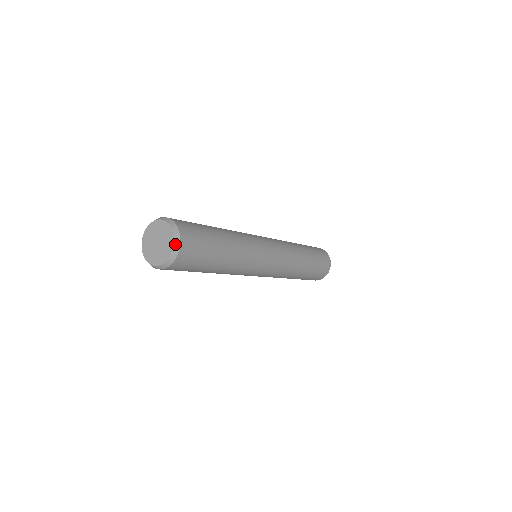
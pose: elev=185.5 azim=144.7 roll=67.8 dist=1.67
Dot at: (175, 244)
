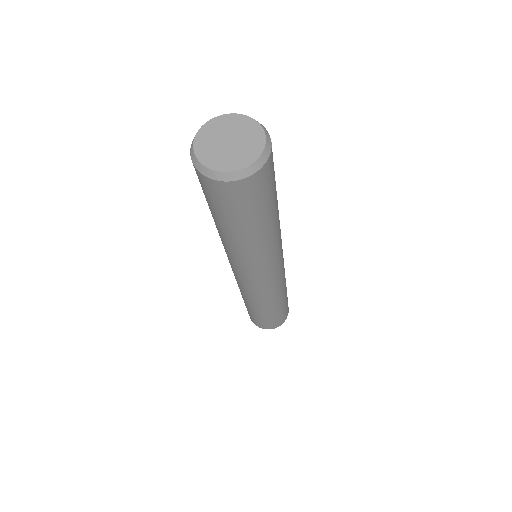
Dot at: (264, 153)
